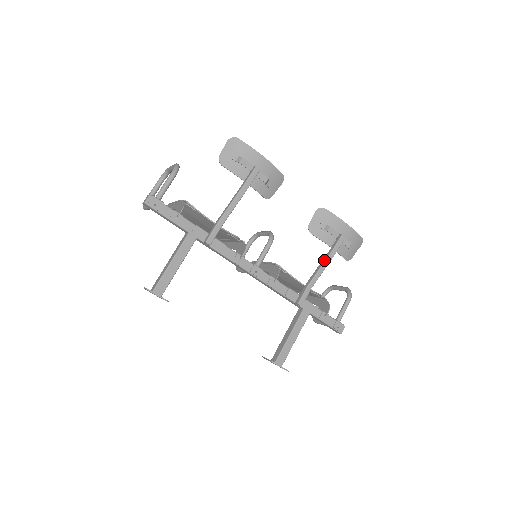
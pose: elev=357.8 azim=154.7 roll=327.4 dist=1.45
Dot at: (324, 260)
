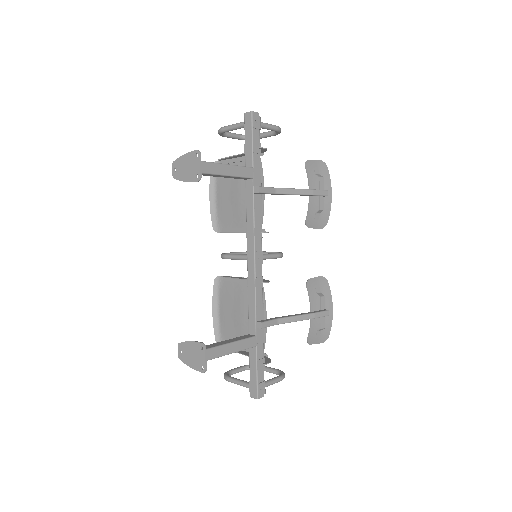
Dot at: (304, 313)
